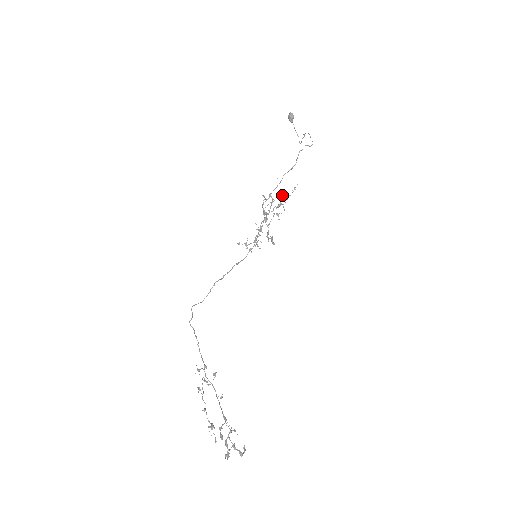
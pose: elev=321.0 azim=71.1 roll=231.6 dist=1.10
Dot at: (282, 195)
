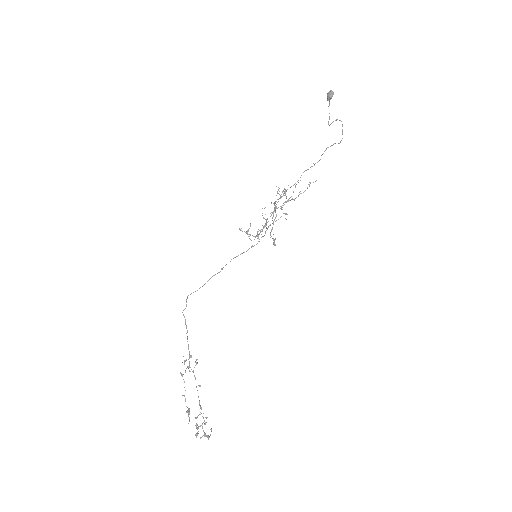
Dot at: (295, 187)
